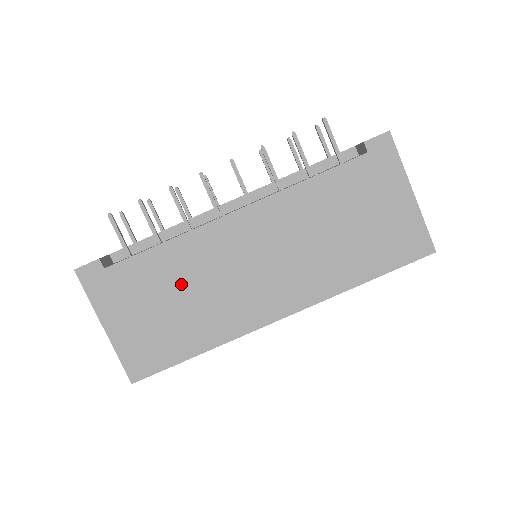
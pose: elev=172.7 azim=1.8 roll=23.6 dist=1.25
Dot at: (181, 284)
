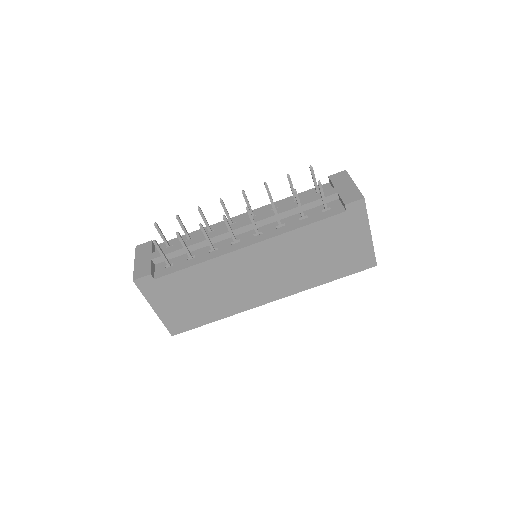
Dot at: (207, 286)
